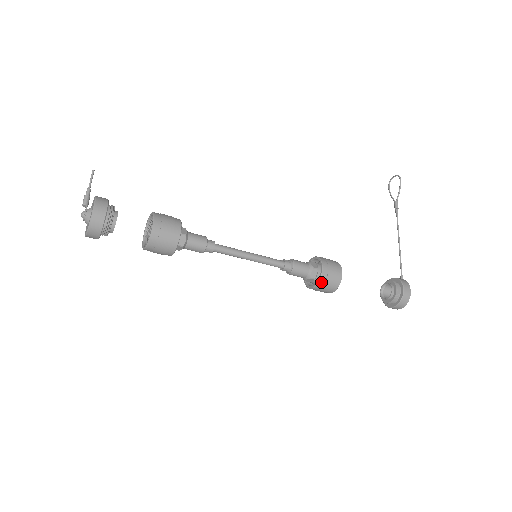
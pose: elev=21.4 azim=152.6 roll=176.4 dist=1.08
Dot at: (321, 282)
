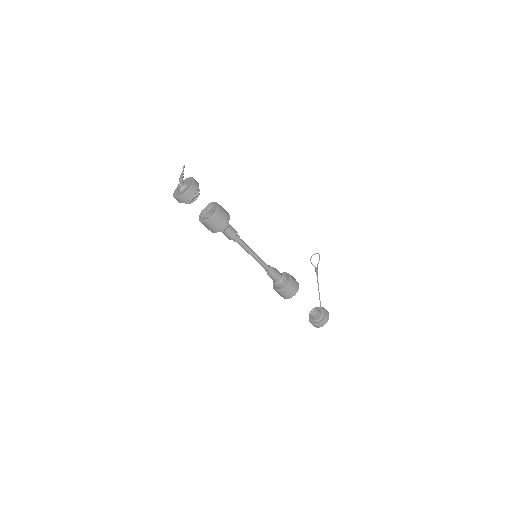
Dot at: (288, 286)
